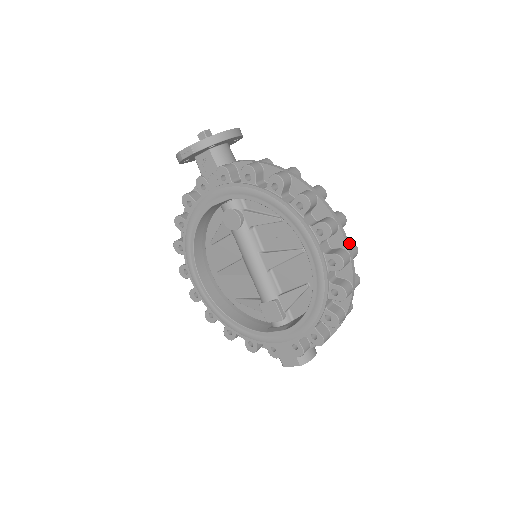
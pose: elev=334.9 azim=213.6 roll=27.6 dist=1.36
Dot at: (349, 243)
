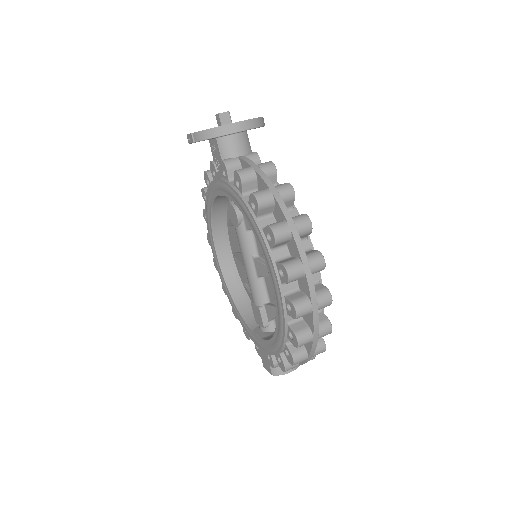
Dot at: (323, 290)
